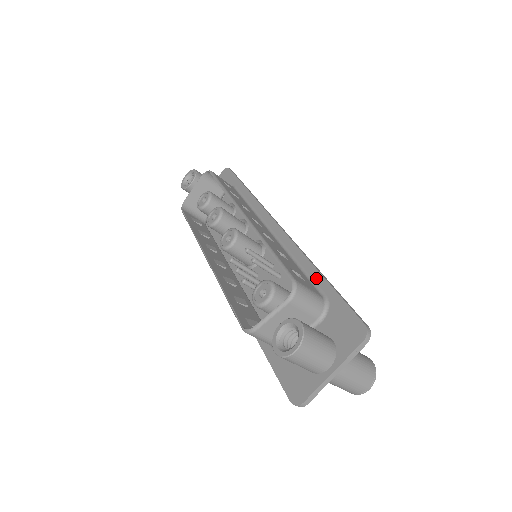
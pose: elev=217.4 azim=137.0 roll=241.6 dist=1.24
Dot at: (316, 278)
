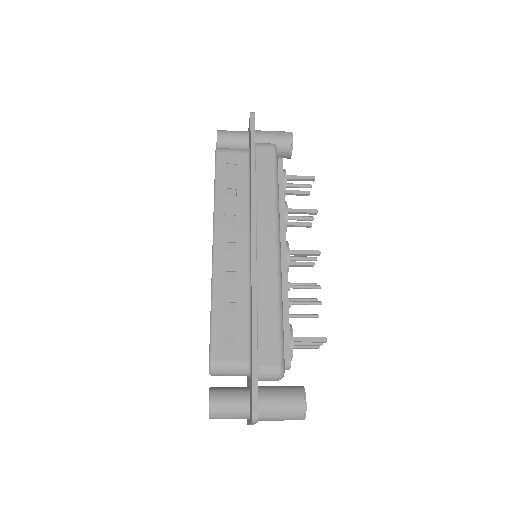
Dot at: (251, 336)
